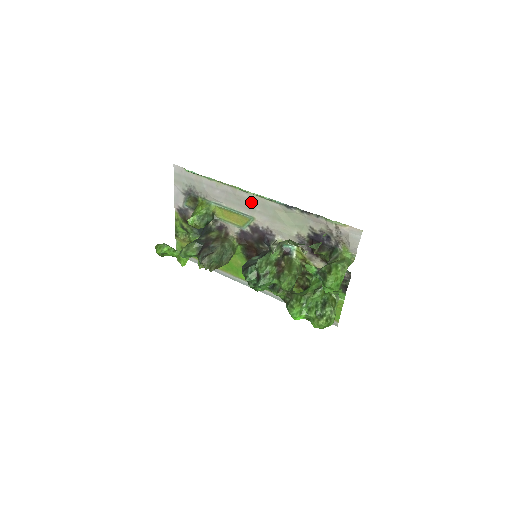
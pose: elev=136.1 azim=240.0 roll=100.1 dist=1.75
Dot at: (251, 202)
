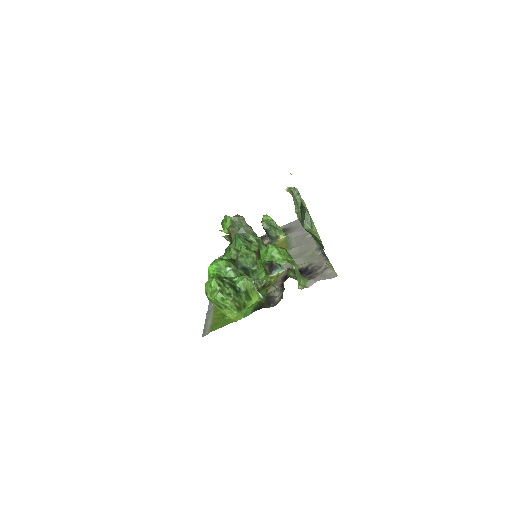
Dot at: (306, 242)
